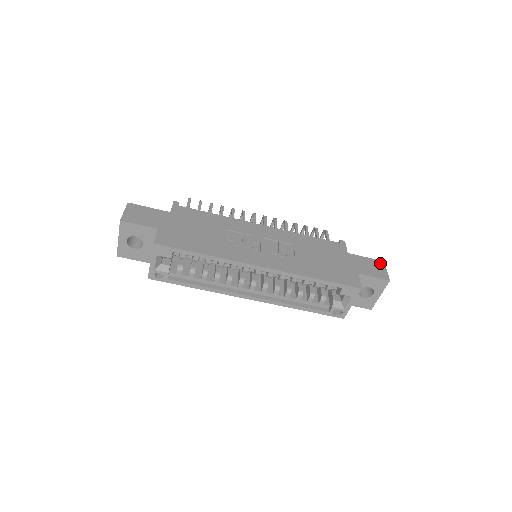
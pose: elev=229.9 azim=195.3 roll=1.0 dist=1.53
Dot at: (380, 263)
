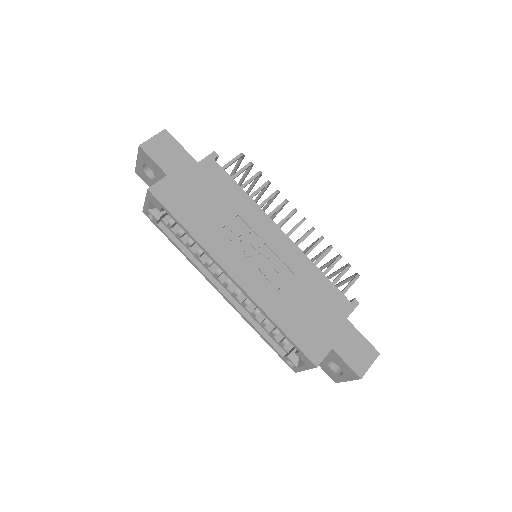
Dot at: (373, 353)
